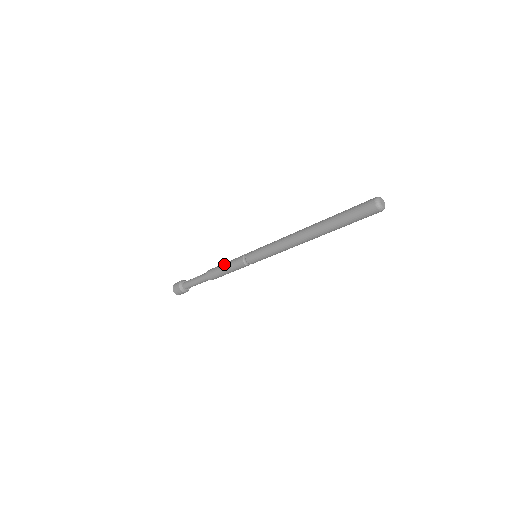
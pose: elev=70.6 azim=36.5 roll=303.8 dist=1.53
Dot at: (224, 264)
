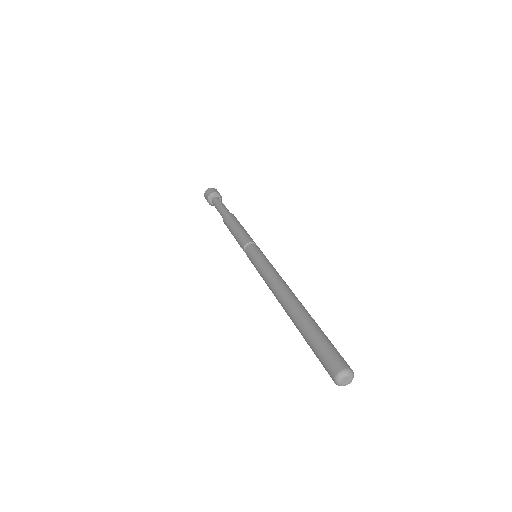
Dot at: (240, 226)
